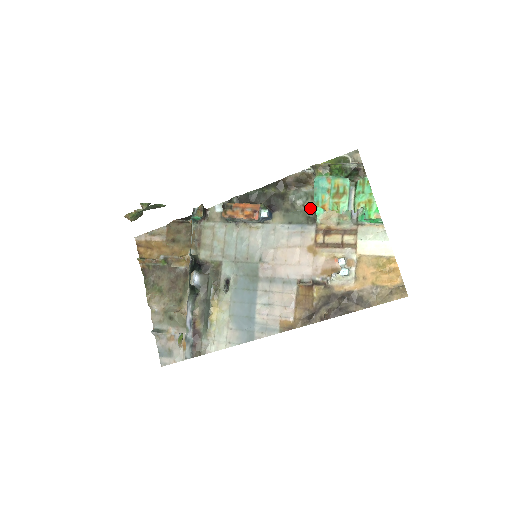
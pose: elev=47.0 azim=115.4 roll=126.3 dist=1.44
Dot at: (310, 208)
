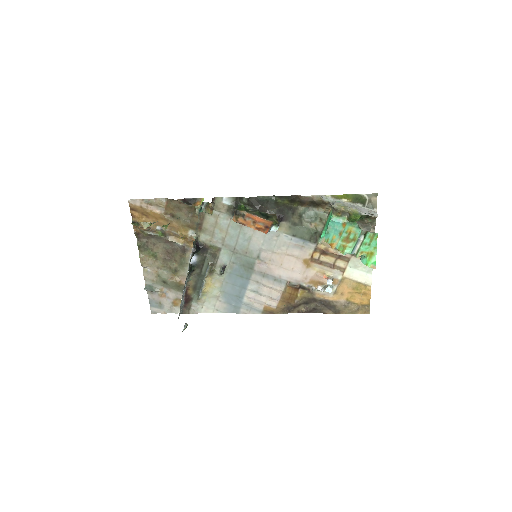
Dot at: (316, 228)
